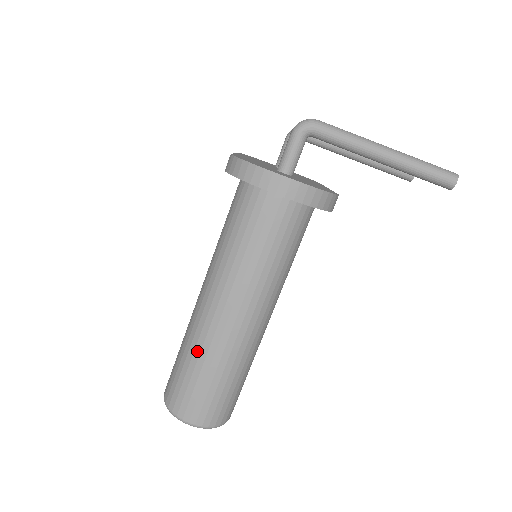
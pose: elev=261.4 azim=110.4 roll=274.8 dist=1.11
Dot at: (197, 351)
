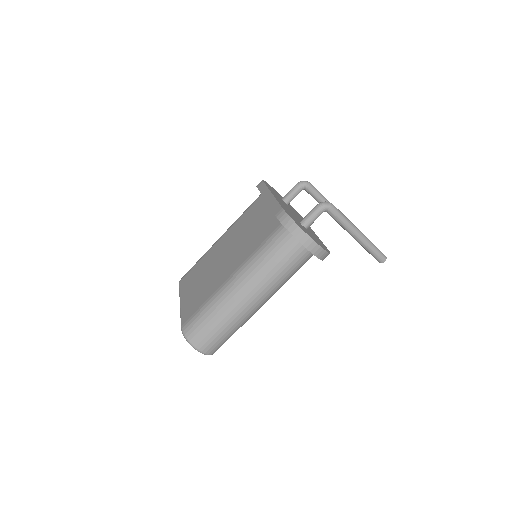
Dot at: (221, 312)
